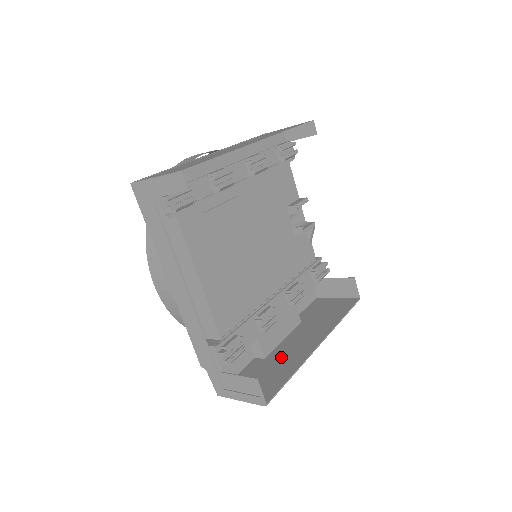
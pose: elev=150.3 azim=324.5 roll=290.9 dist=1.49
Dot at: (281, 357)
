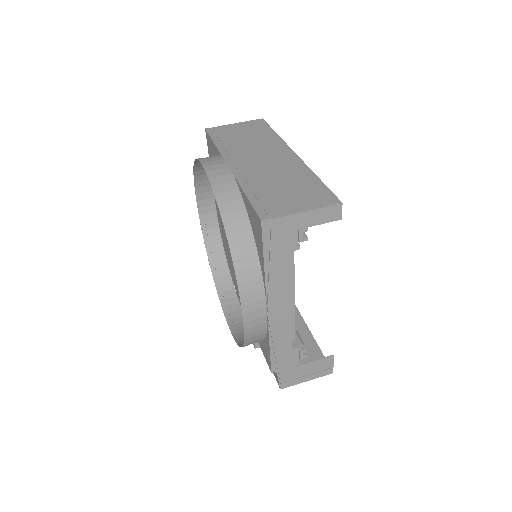
Dot at: occluded
